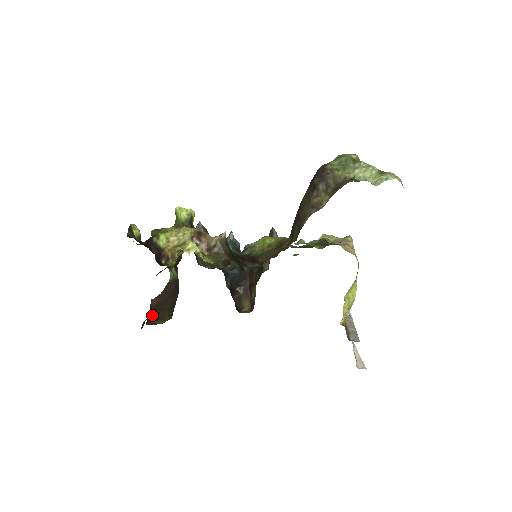
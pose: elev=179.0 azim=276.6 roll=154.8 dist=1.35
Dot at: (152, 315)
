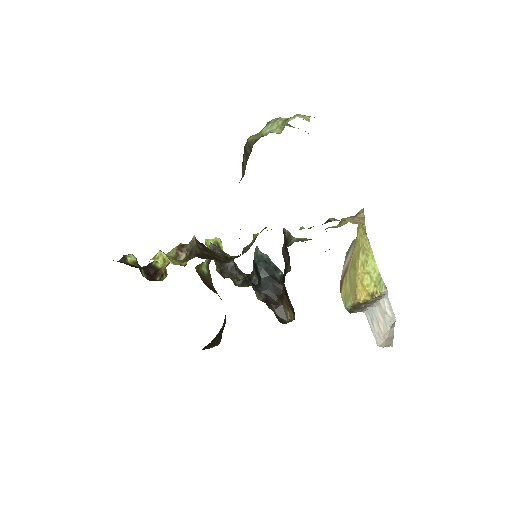
Dot at: (209, 343)
